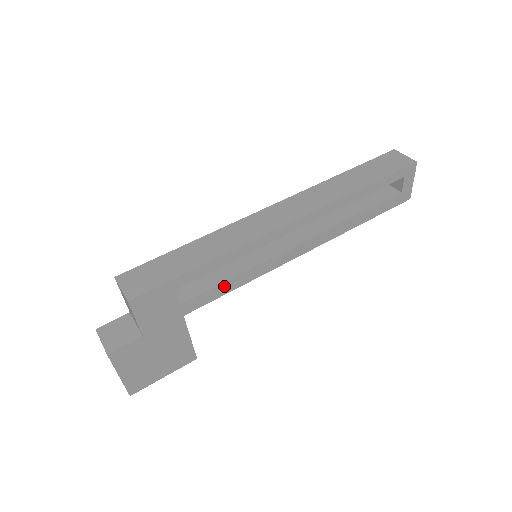
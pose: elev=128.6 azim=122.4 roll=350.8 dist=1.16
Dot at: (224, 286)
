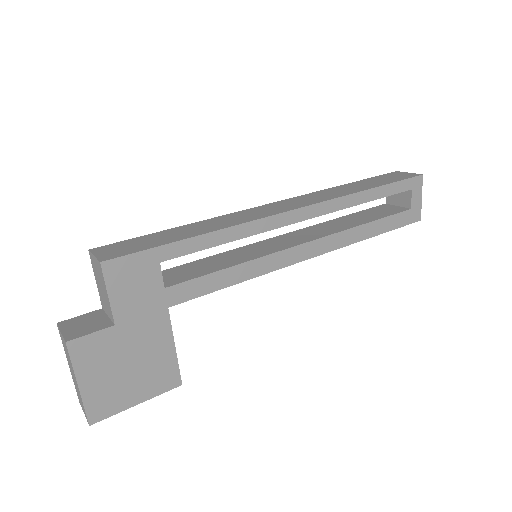
Dot at: (219, 277)
